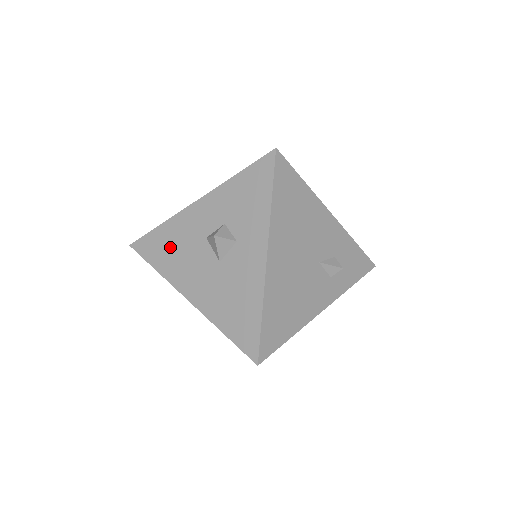
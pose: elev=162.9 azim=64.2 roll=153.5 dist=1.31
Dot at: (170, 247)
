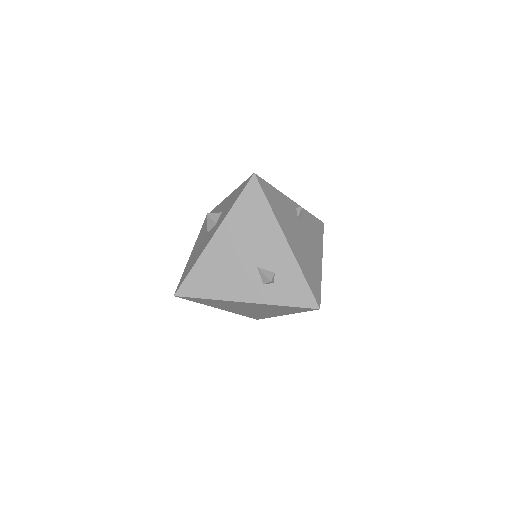
Dot at: occluded
